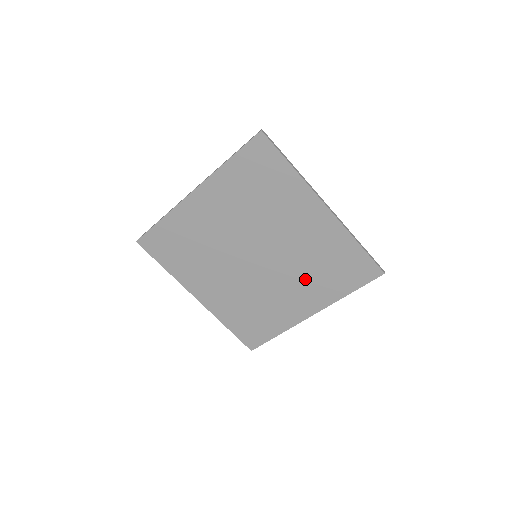
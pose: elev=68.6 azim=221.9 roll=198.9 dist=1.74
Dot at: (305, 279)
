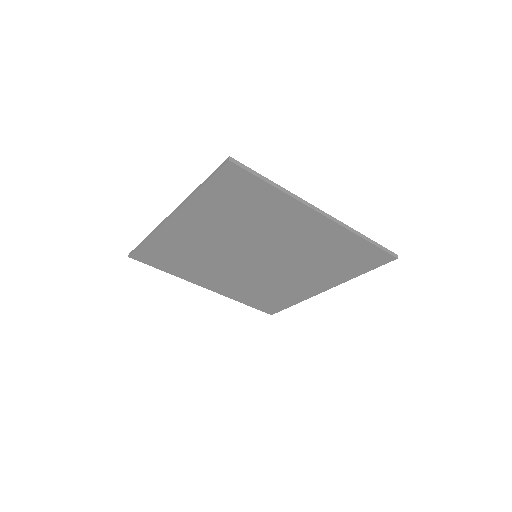
Dot at: (312, 268)
